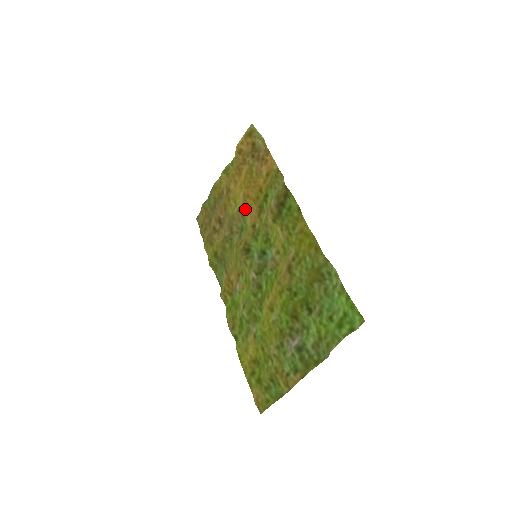
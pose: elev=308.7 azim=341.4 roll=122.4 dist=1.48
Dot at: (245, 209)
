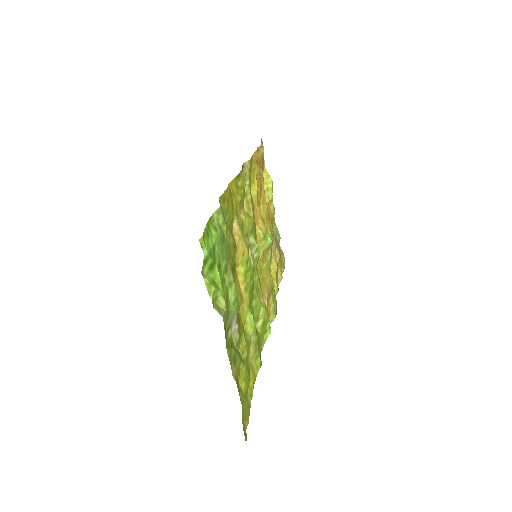
Dot at: occluded
